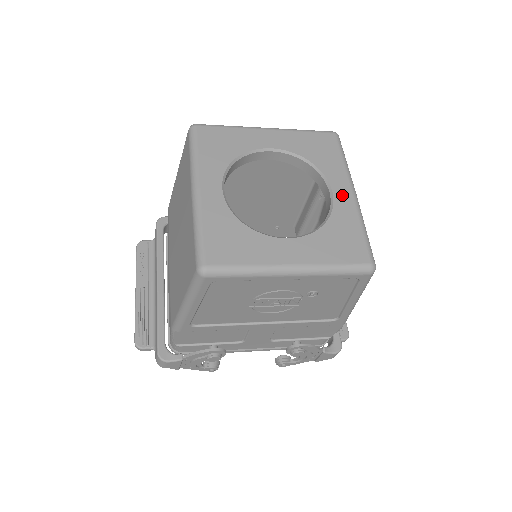
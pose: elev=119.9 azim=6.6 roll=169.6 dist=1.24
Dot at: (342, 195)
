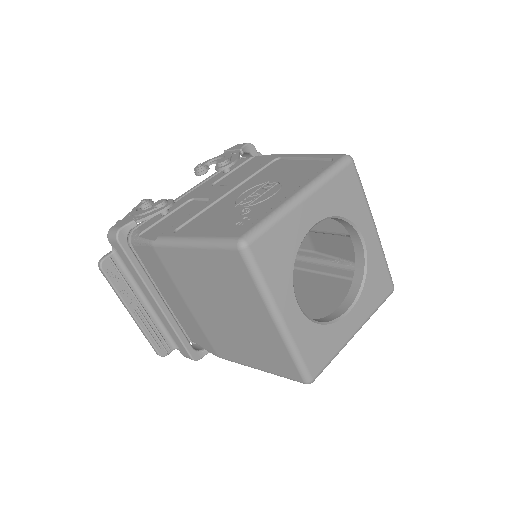
Dot at: (370, 239)
